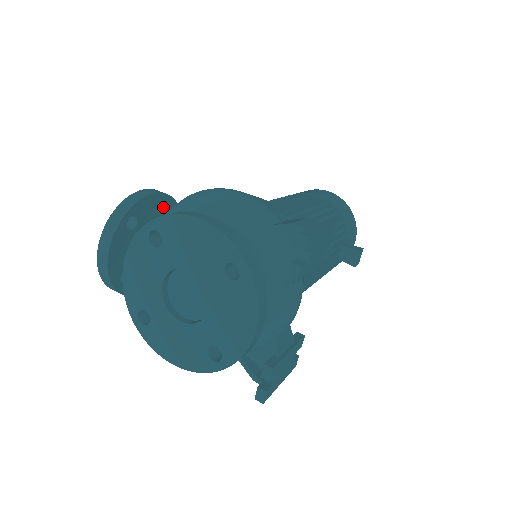
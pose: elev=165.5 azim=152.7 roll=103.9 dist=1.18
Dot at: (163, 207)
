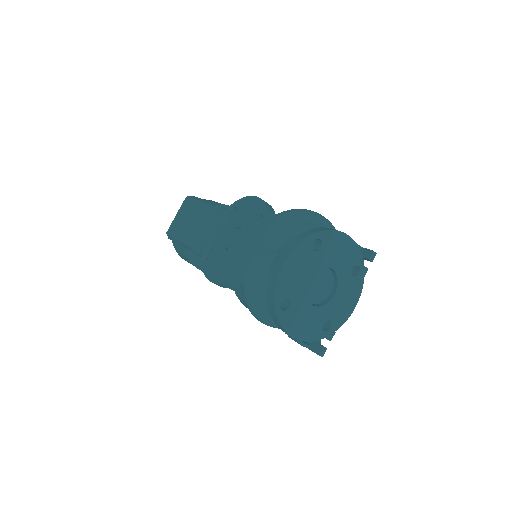
Dot at: occluded
